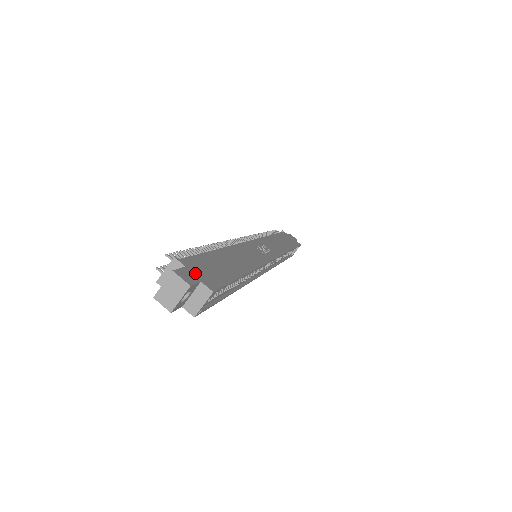
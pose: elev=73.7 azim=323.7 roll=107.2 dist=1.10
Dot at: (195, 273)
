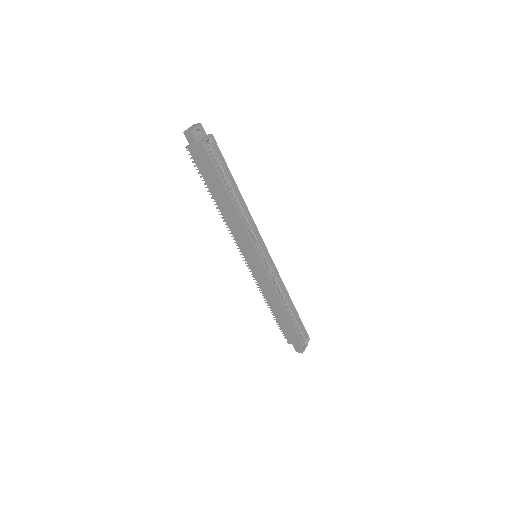
Dot at: occluded
